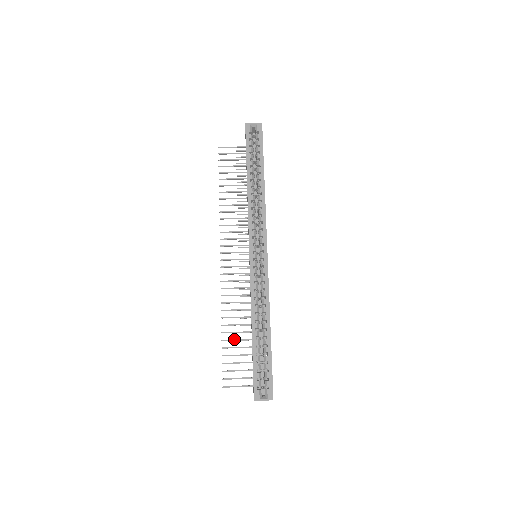
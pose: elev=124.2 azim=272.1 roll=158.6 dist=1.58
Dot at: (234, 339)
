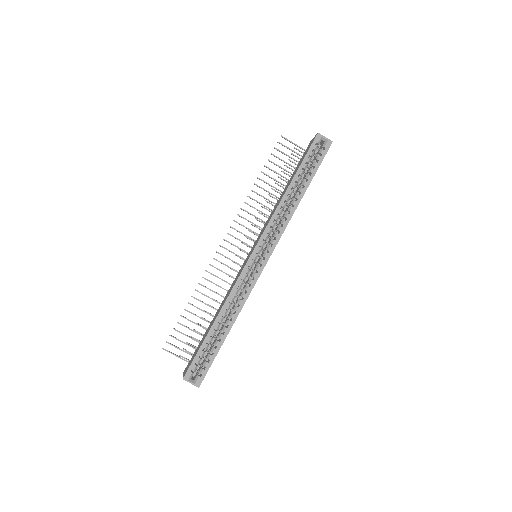
Dot at: (195, 314)
